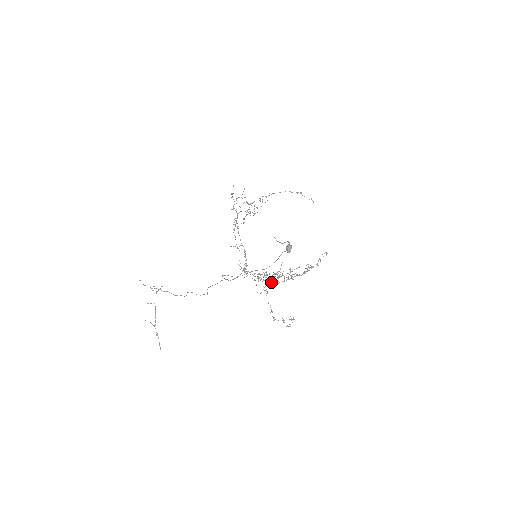
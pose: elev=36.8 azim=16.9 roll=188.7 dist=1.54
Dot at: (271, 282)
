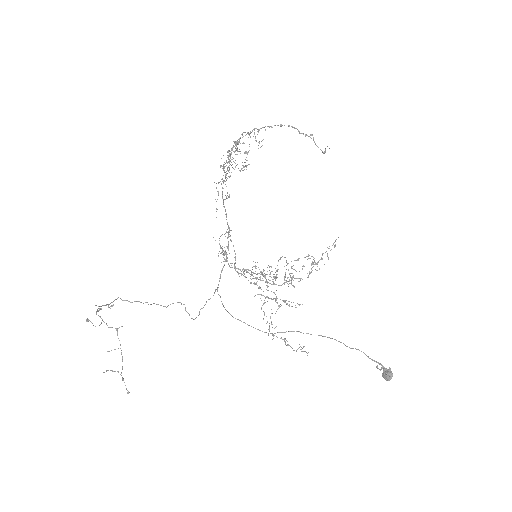
Dot at: occluded
